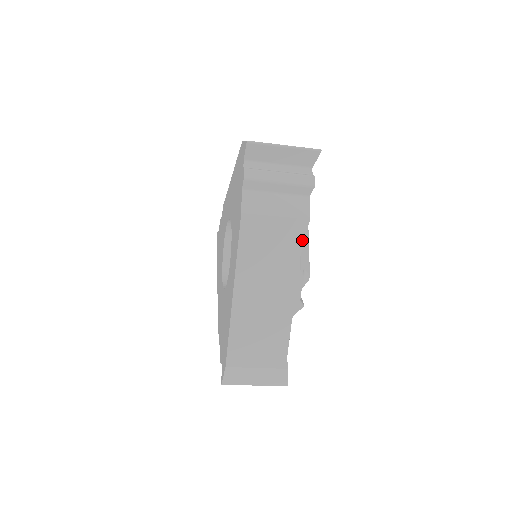
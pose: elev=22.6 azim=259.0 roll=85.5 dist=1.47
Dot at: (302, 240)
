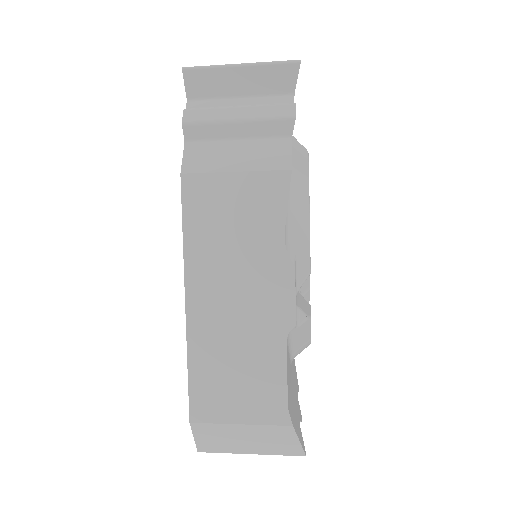
Dot at: (284, 206)
